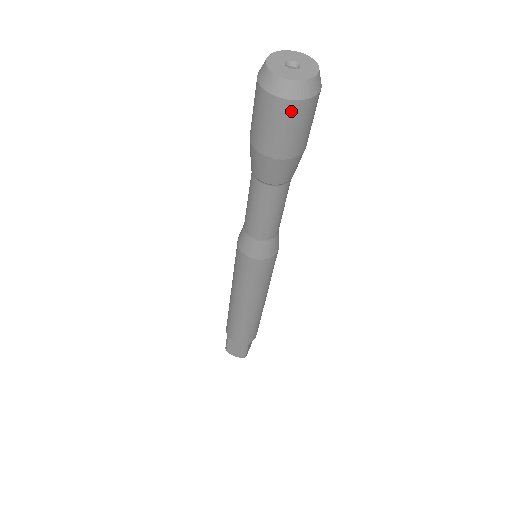
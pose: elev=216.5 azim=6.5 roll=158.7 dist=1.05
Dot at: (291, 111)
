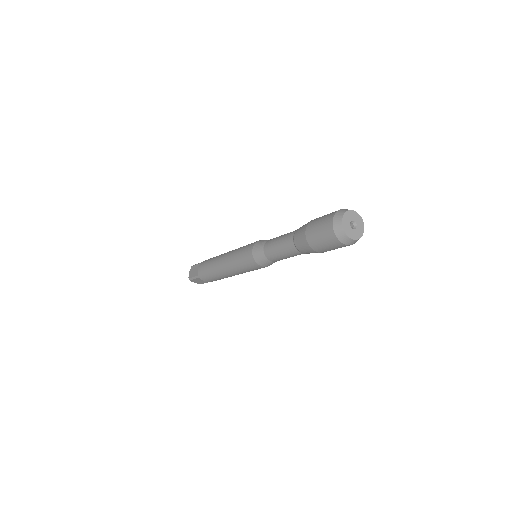
Dot at: (345, 246)
